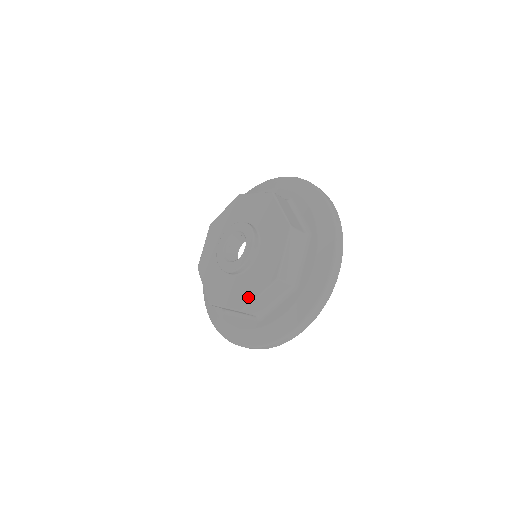
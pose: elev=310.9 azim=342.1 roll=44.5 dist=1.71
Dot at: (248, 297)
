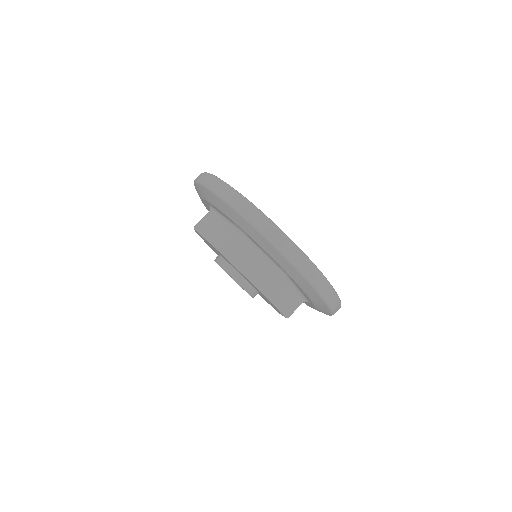
Dot at: occluded
